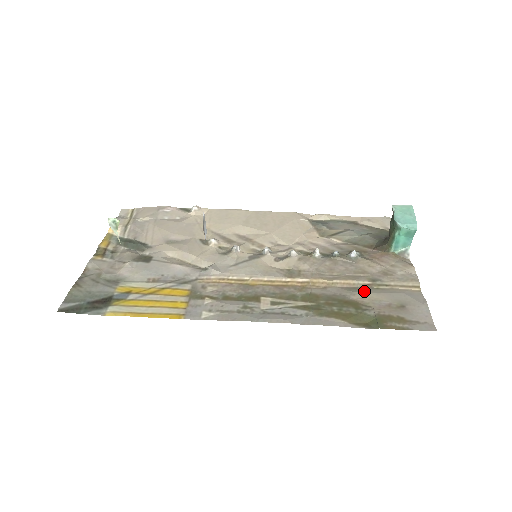
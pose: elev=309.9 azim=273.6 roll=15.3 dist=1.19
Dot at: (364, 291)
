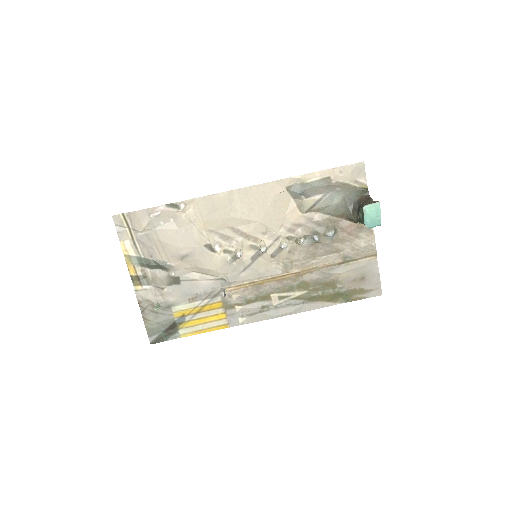
Dot at: (338, 271)
